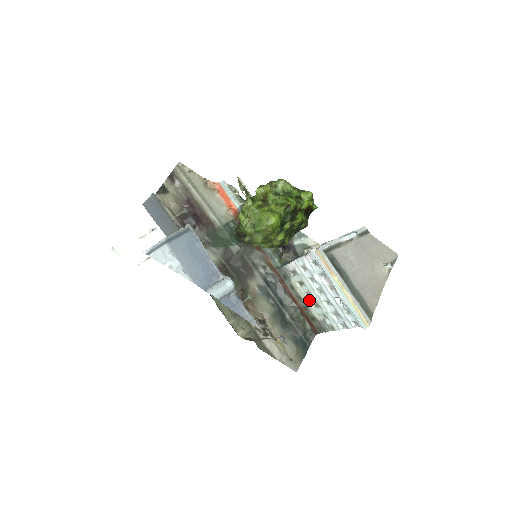
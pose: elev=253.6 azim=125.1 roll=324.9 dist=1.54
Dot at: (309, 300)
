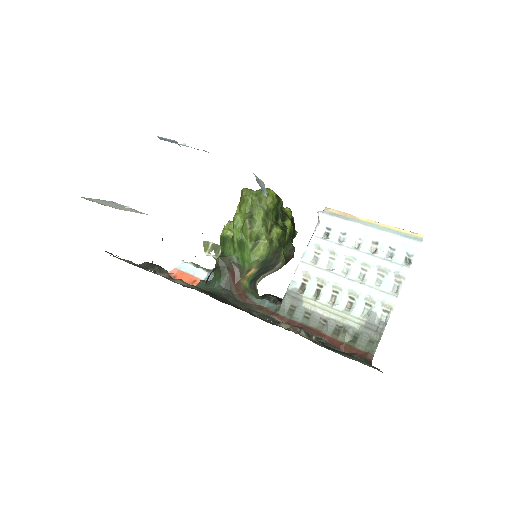
Dot at: (337, 305)
